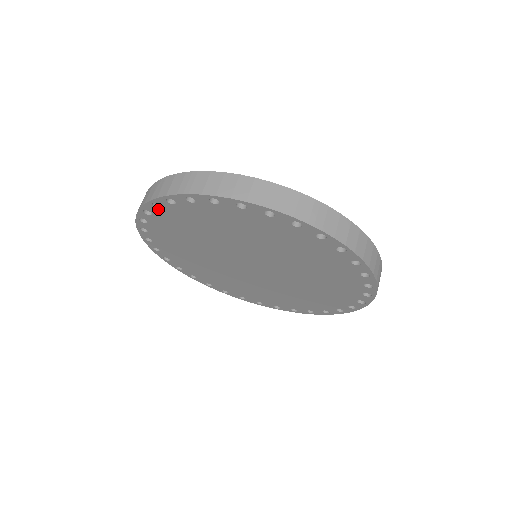
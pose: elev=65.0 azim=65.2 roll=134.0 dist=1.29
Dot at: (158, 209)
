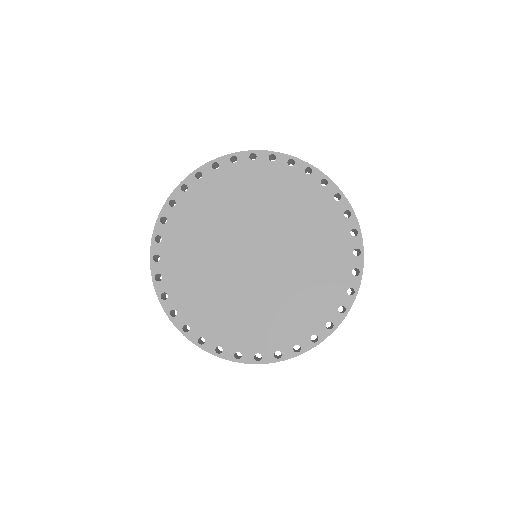
Dot at: (173, 208)
